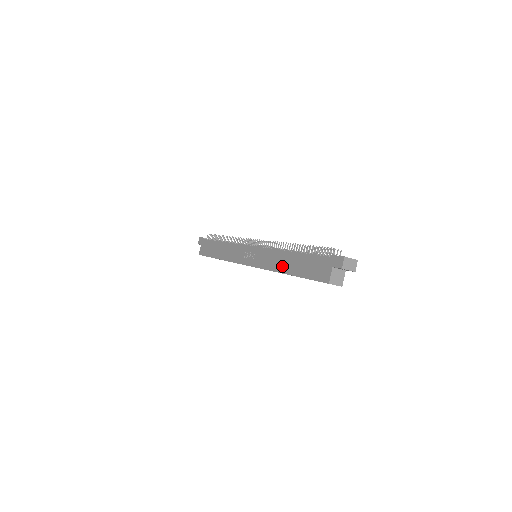
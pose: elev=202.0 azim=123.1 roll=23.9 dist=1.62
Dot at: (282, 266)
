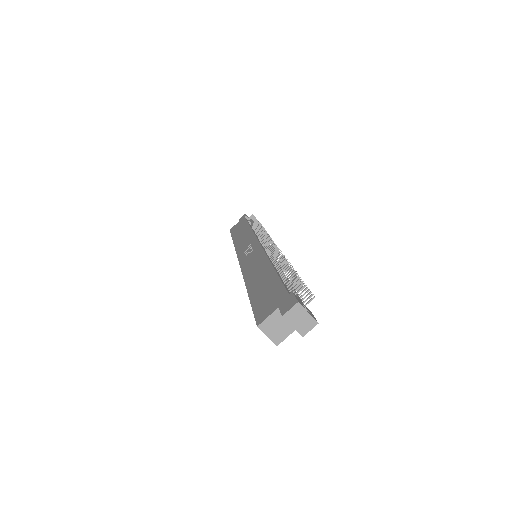
Dot at: (252, 276)
